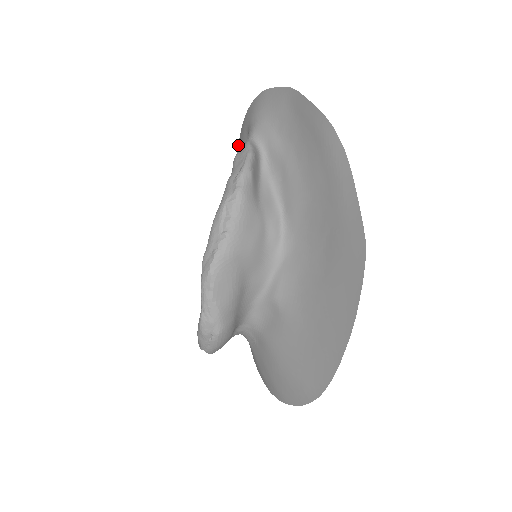
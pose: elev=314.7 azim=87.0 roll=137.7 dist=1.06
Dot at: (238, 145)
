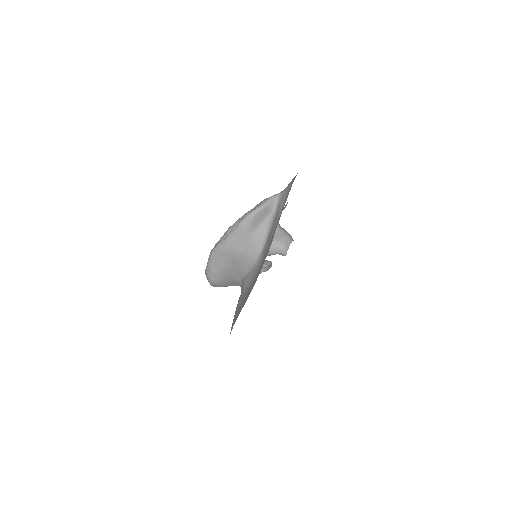
Dot at: occluded
